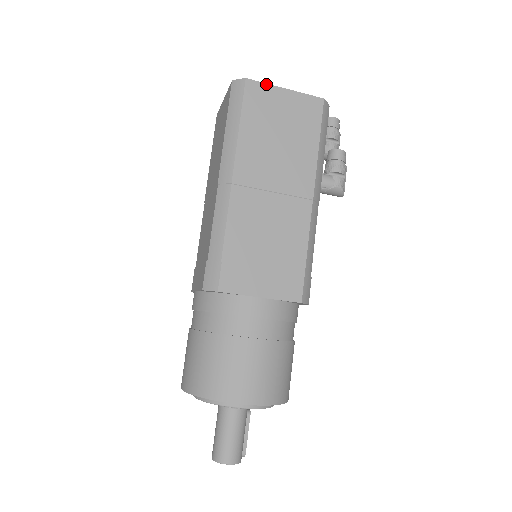
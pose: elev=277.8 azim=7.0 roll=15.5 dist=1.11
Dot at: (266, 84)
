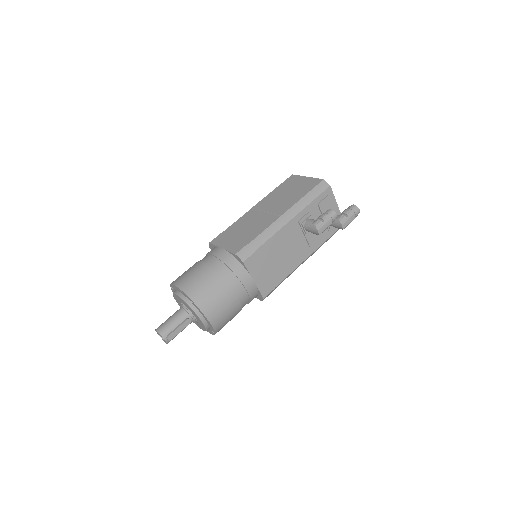
Dot at: (300, 176)
